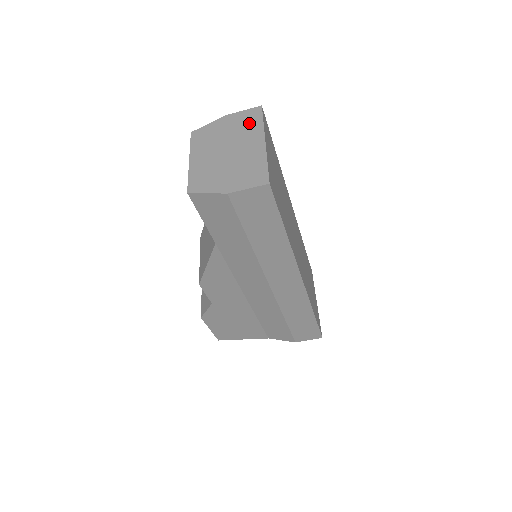
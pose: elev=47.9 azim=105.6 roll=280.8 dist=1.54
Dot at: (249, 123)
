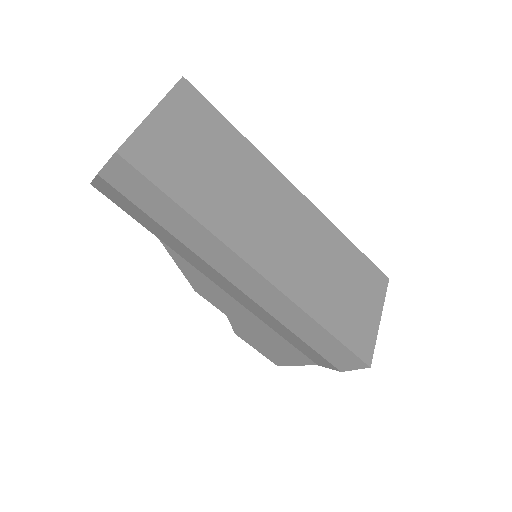
Dot at: occluded
